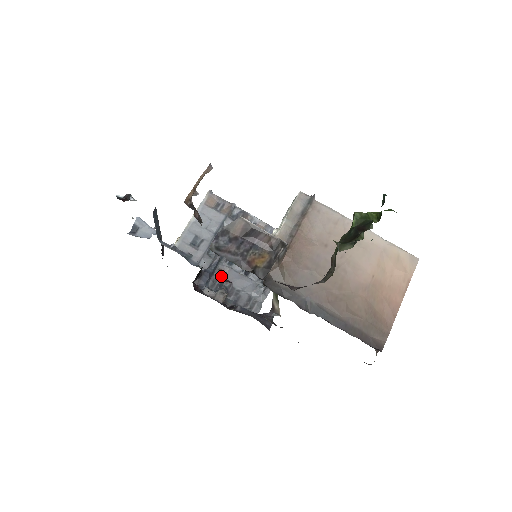
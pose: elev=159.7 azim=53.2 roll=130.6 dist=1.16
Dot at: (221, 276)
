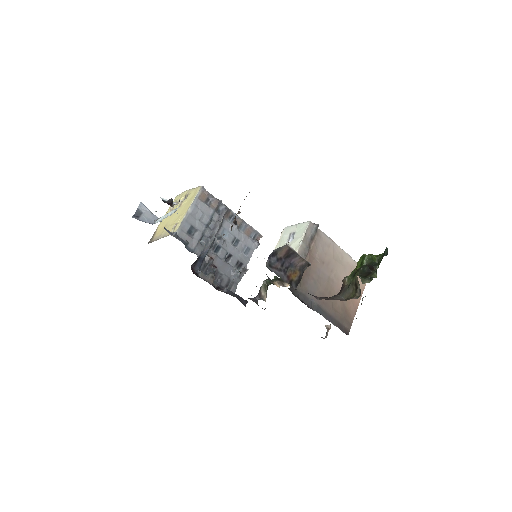
Dot at: (210, 262)
